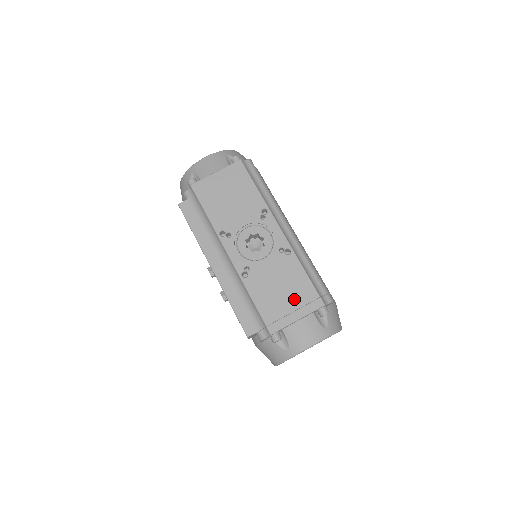
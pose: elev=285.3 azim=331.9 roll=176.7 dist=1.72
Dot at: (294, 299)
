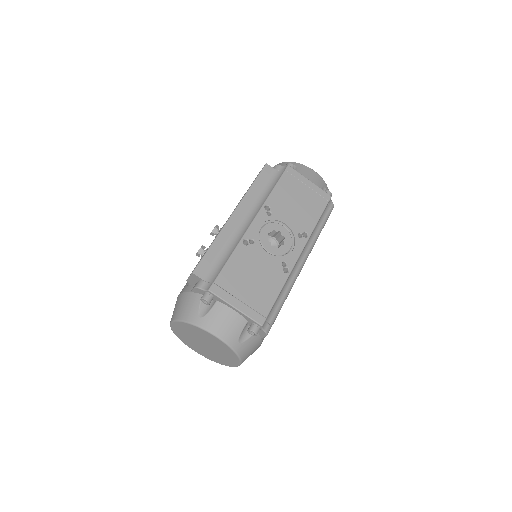
Dot at: (251, 295)
